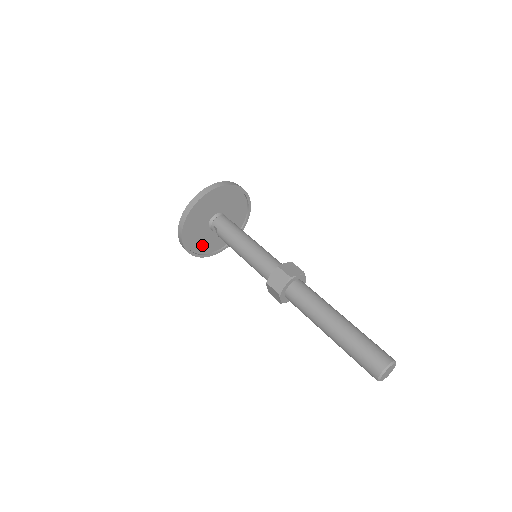
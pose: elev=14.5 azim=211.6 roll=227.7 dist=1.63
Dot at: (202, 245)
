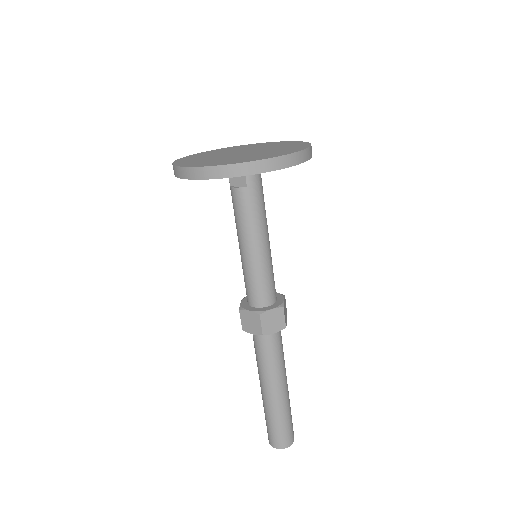
Dot at: occluded
